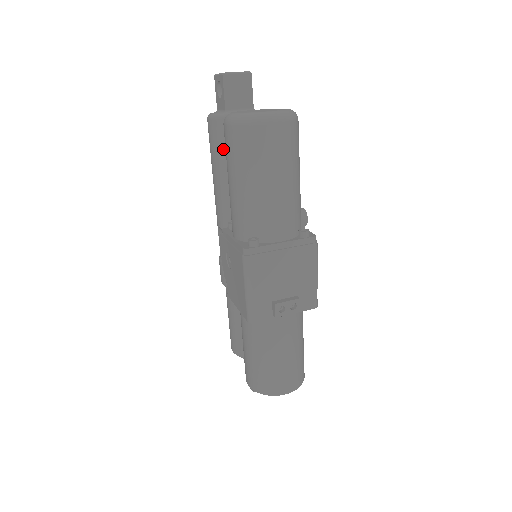
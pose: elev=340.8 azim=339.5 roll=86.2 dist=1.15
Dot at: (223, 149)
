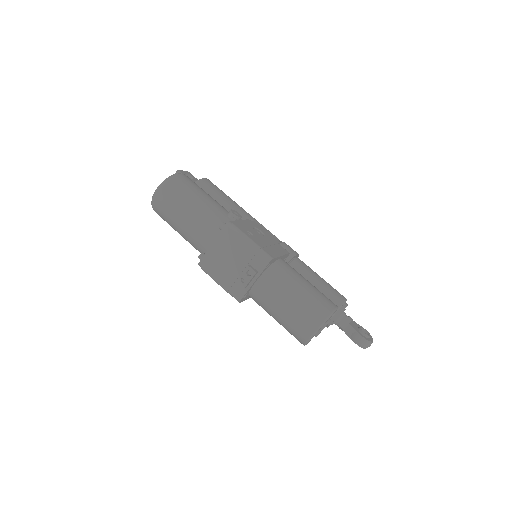
Dot at: occluded
